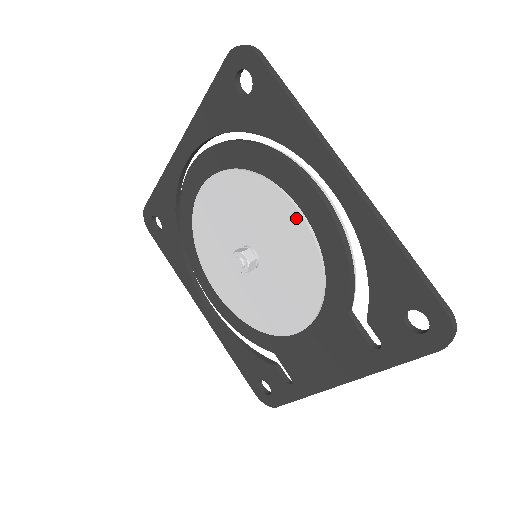
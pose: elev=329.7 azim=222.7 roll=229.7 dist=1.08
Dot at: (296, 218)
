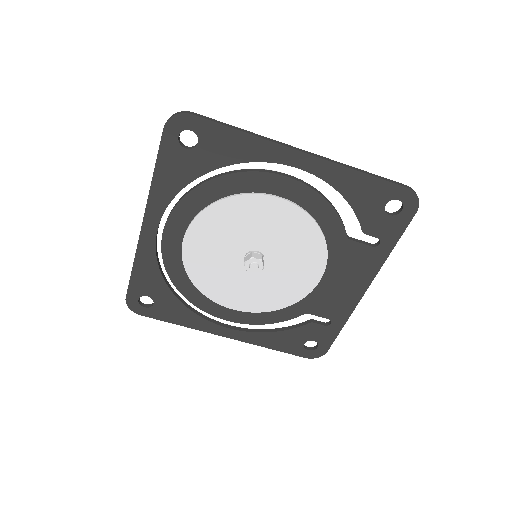
Dot at: (280, 204)
